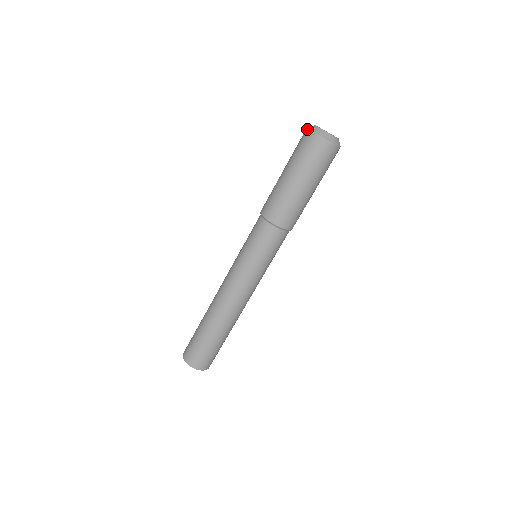
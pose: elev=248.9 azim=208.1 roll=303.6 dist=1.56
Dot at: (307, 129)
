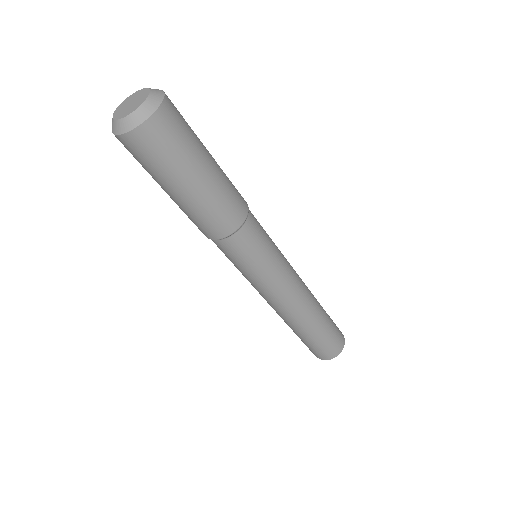
Dot at: occluded
